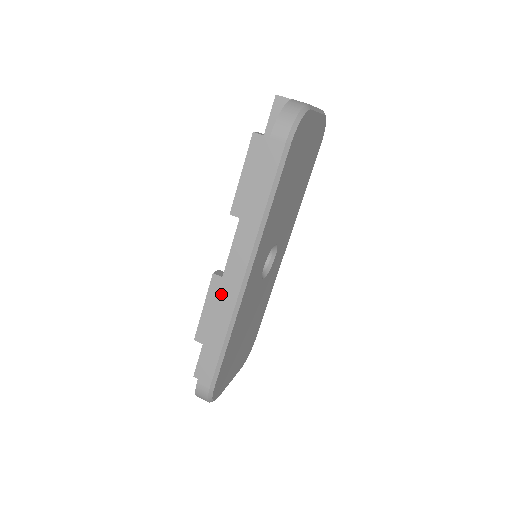
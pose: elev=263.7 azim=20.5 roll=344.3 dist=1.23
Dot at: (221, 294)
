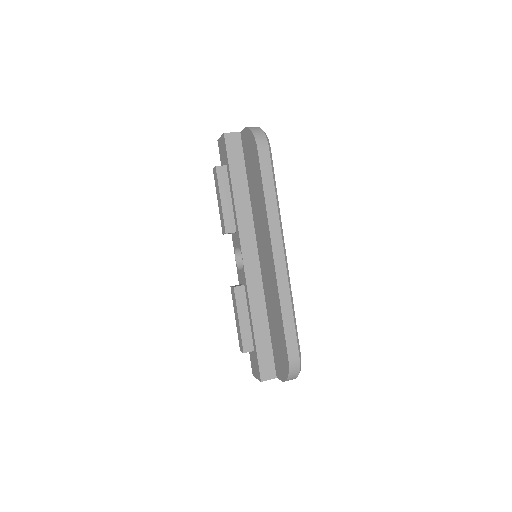
Dot at: (251, 296)
